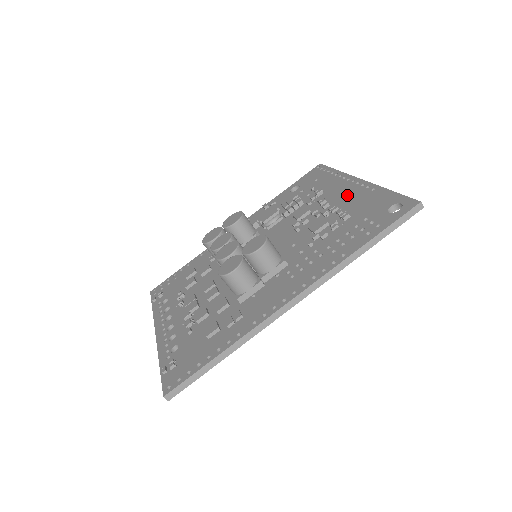
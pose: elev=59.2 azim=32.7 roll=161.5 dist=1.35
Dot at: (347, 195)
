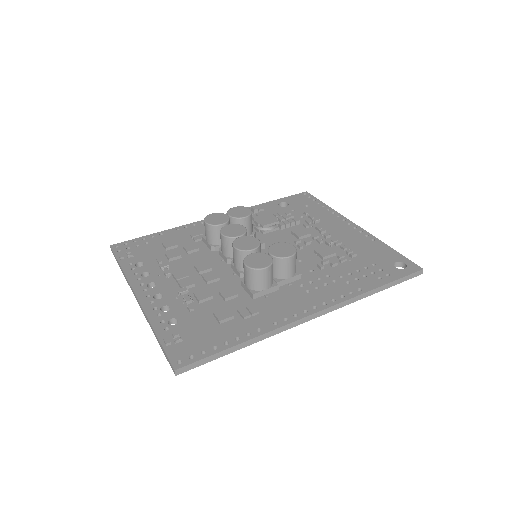
Dot at: (347, 234)
